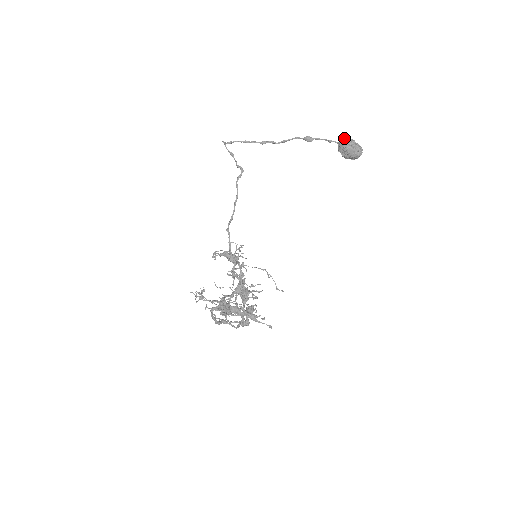
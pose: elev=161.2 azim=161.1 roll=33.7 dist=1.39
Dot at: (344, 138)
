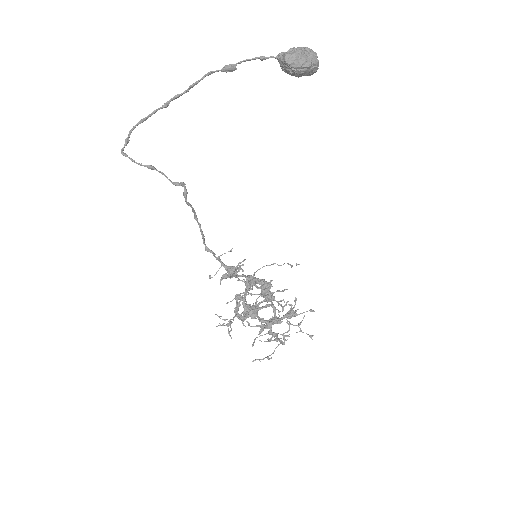
Dot at: (290, 58)
